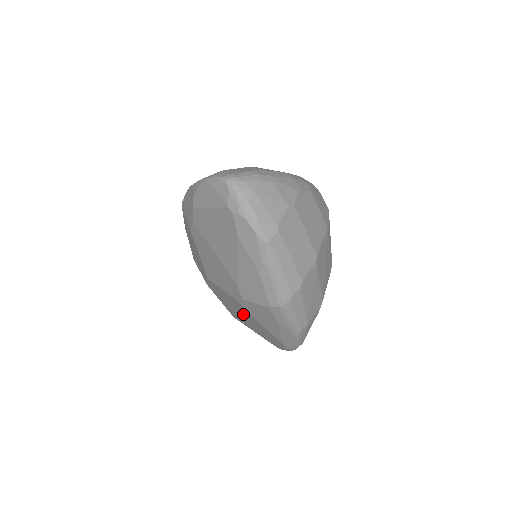
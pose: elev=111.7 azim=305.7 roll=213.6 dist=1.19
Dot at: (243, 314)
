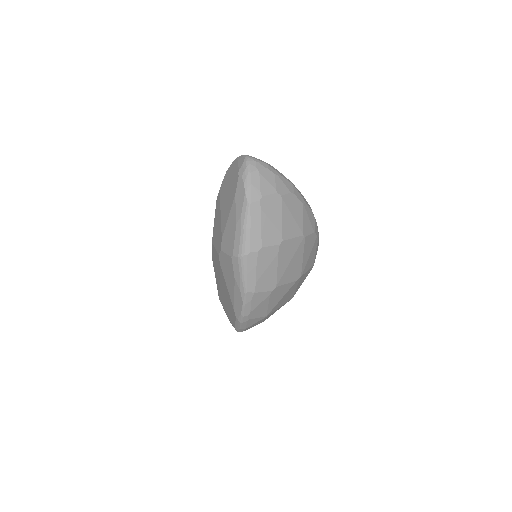
Dot at: (221, 278)
